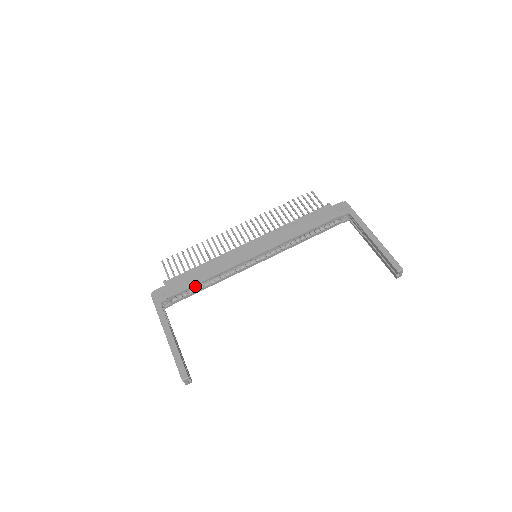
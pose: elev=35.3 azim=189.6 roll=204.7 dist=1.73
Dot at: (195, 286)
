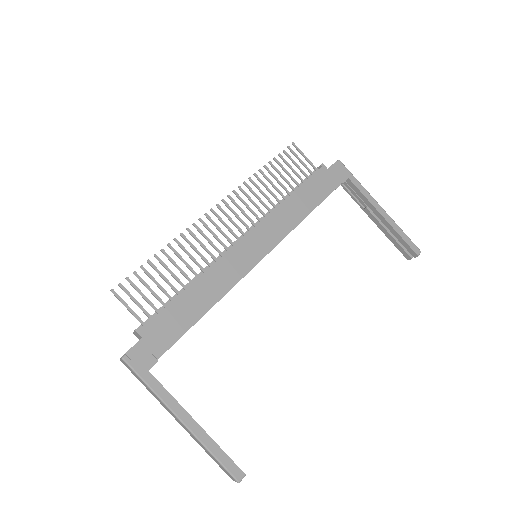
Dot at: occluded
